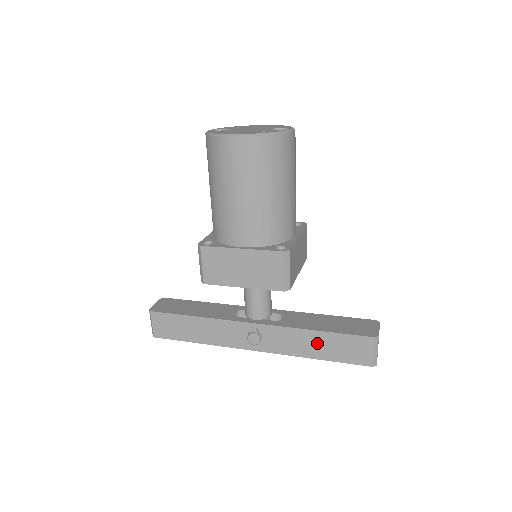
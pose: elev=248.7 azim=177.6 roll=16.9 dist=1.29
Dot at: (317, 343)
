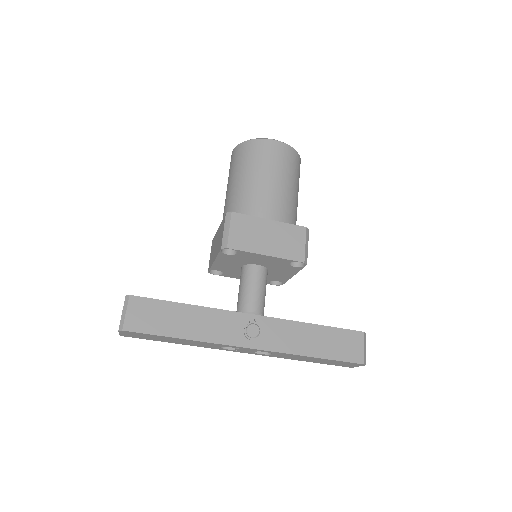
Dot at: (315, 338)
